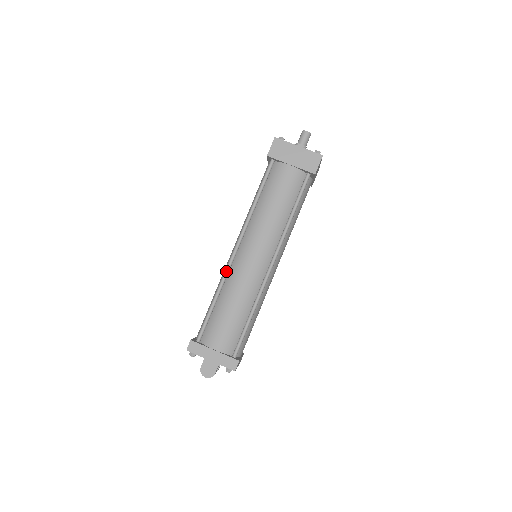
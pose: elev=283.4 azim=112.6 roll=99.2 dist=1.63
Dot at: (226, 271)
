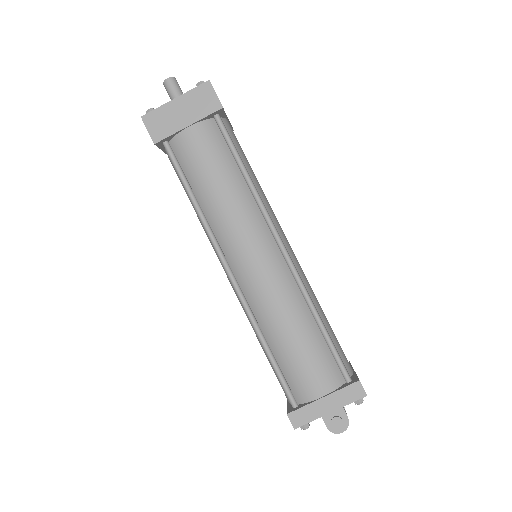
Dot at: (244, 305)
